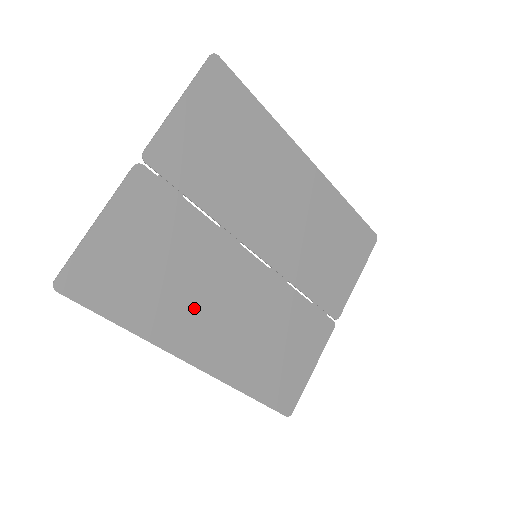
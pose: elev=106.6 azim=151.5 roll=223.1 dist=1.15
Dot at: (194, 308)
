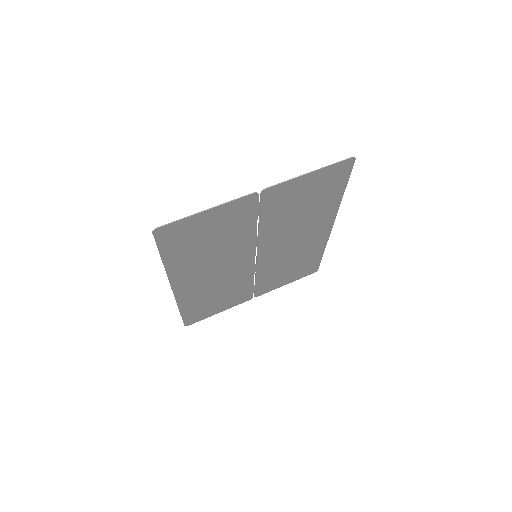
Dot at: (202, 266)
